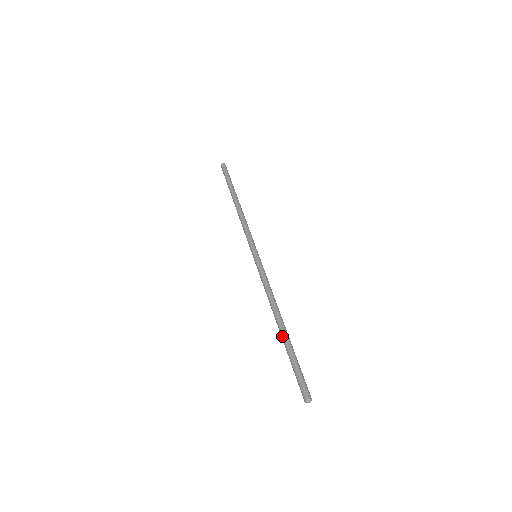
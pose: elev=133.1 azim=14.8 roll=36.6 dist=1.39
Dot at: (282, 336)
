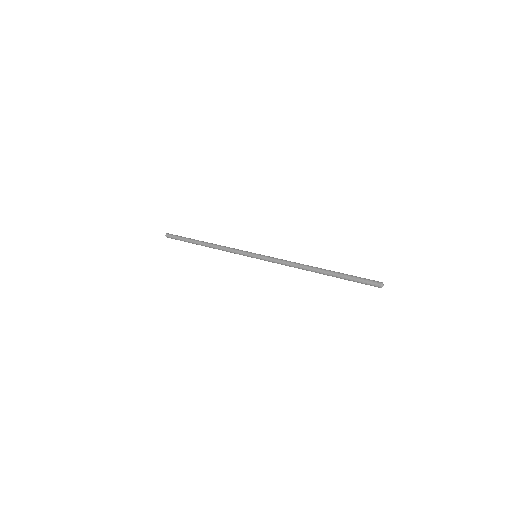
Dot at: (327, 274)
